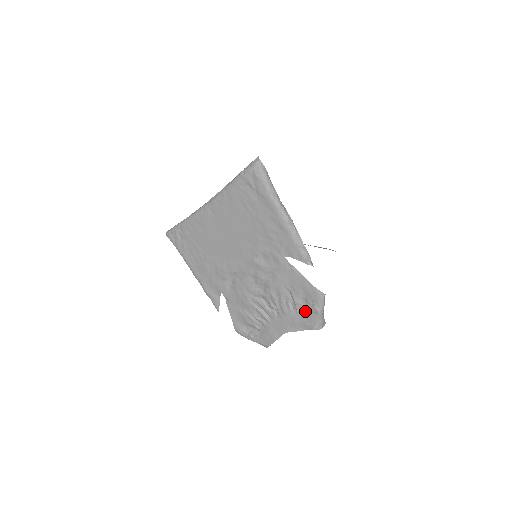
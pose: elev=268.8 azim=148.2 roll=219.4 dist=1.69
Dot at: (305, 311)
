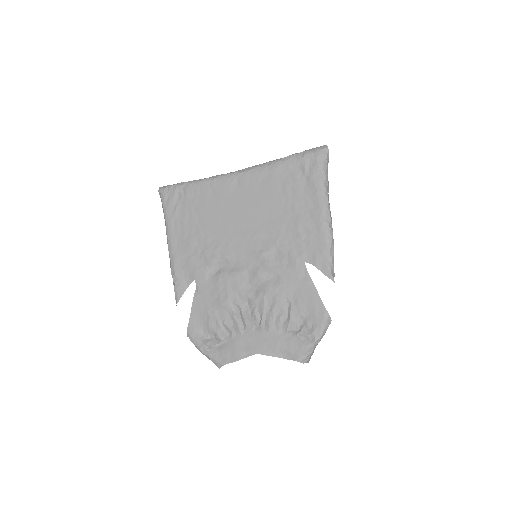
Dot at: (297, 334)
